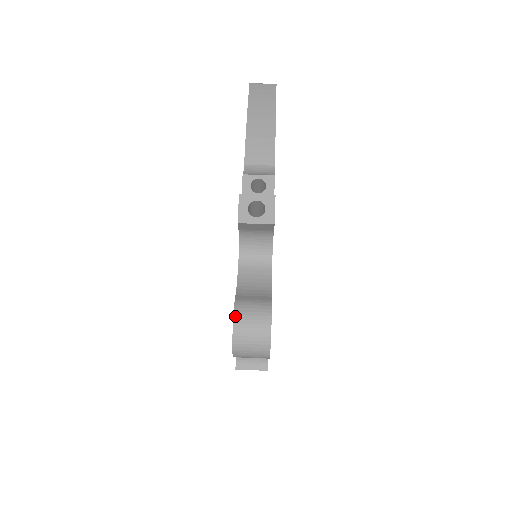
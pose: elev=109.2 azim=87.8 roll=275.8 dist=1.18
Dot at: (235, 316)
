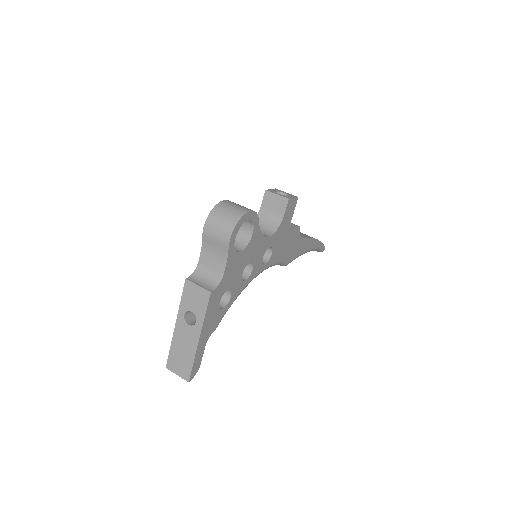
Dot at: occluded
